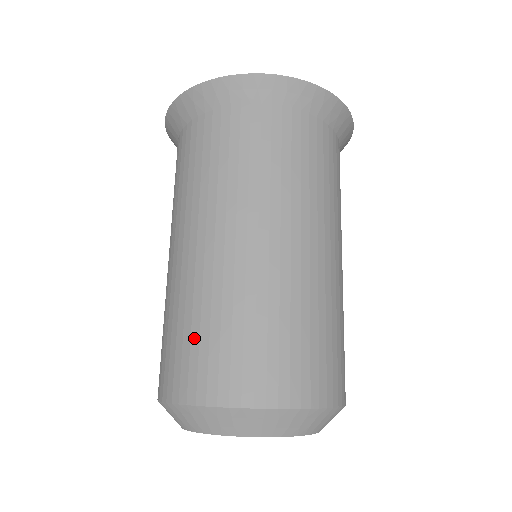
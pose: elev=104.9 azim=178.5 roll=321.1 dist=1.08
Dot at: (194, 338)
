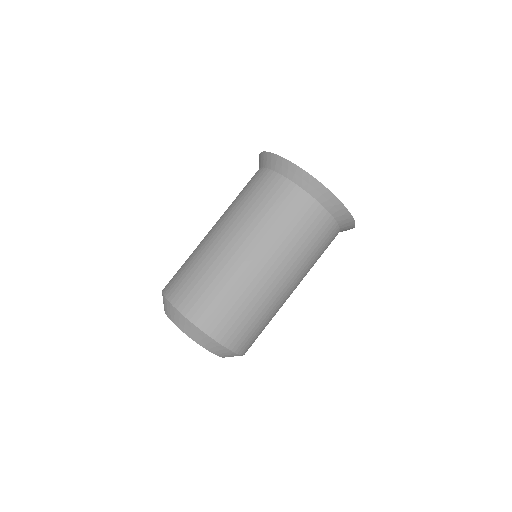
Dot at: (218, 299)
